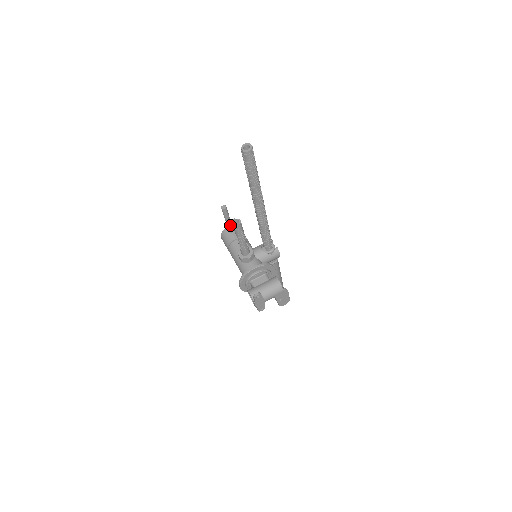
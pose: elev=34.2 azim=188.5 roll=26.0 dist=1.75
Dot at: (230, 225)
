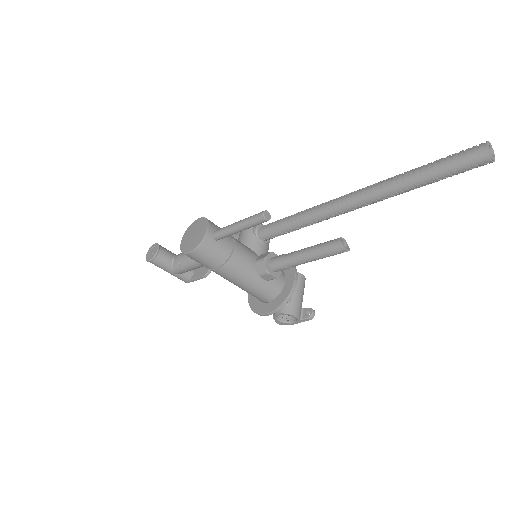
Dot at: occluded
